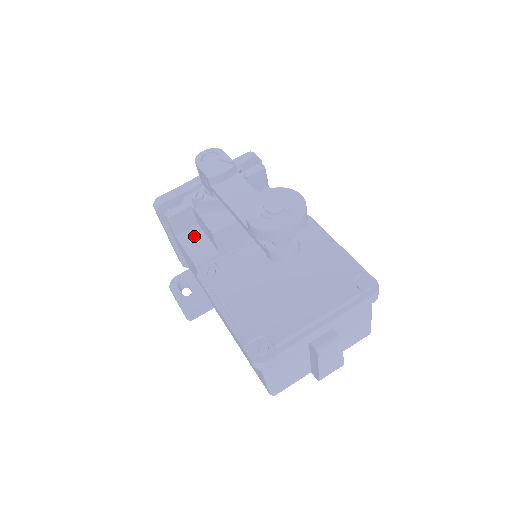
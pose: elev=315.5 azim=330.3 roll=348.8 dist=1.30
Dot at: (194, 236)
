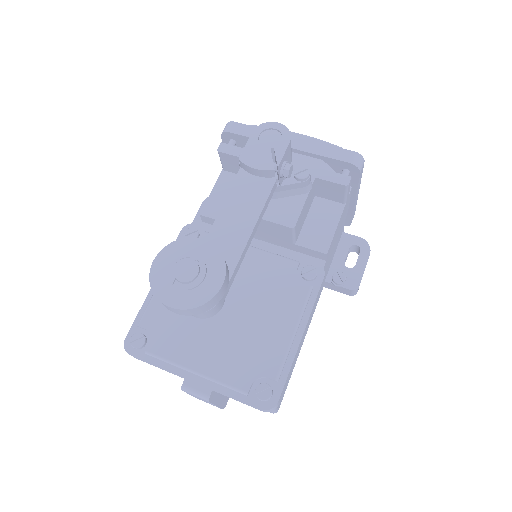
Dot at: occluded
